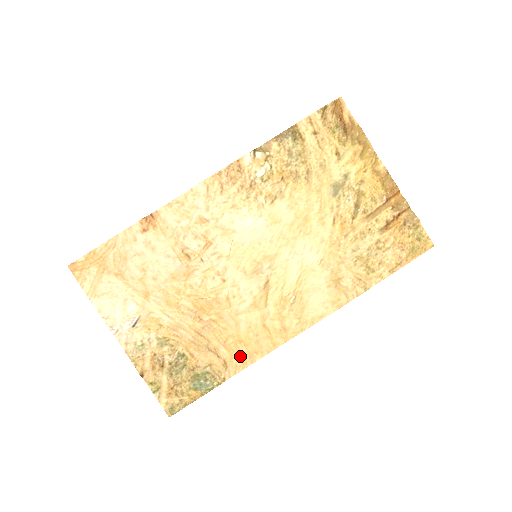
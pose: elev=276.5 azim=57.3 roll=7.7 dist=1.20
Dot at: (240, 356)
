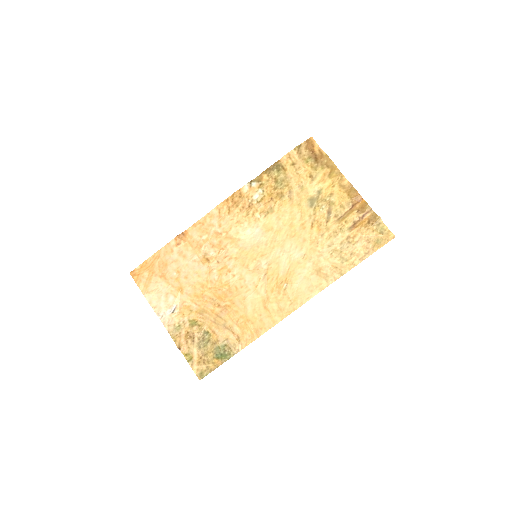
Dot at: (249, 332)
